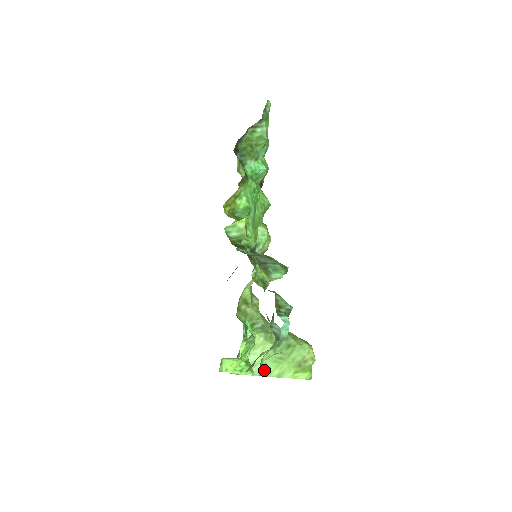
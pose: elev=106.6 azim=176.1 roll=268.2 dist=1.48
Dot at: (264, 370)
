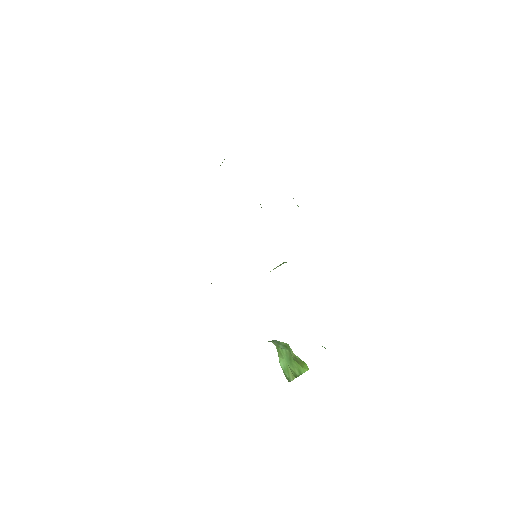
Dot at: (292, 372)
